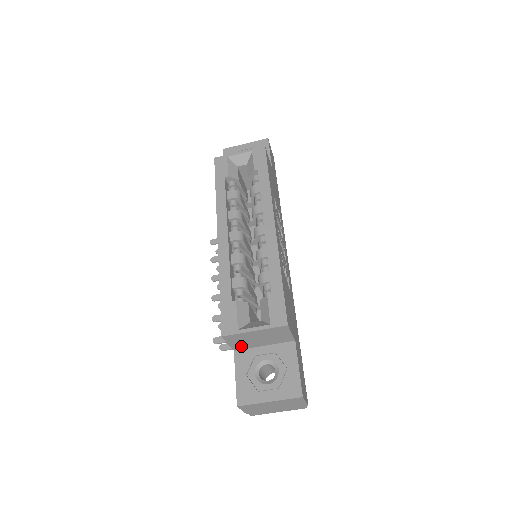
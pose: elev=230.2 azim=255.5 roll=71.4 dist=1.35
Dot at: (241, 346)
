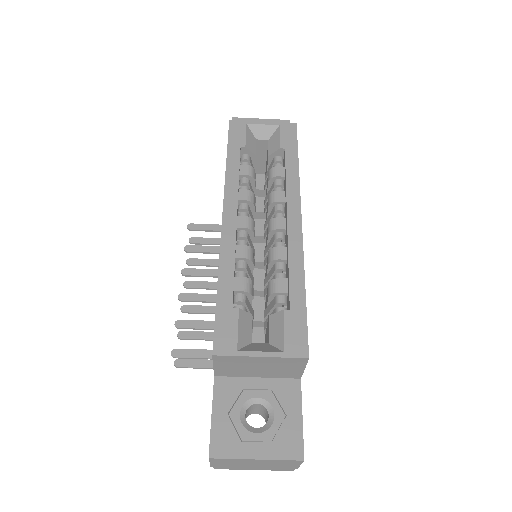
Dot at: (228, 372)
